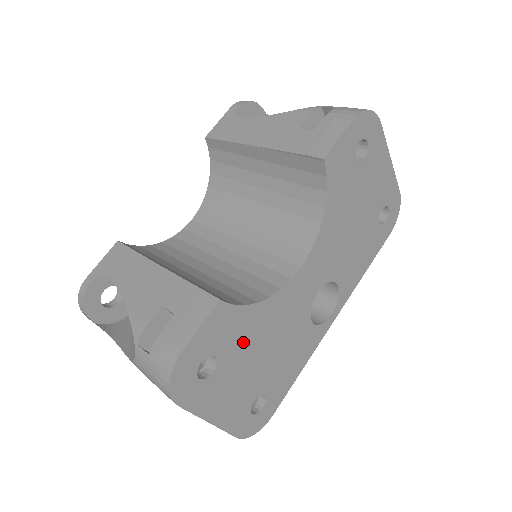
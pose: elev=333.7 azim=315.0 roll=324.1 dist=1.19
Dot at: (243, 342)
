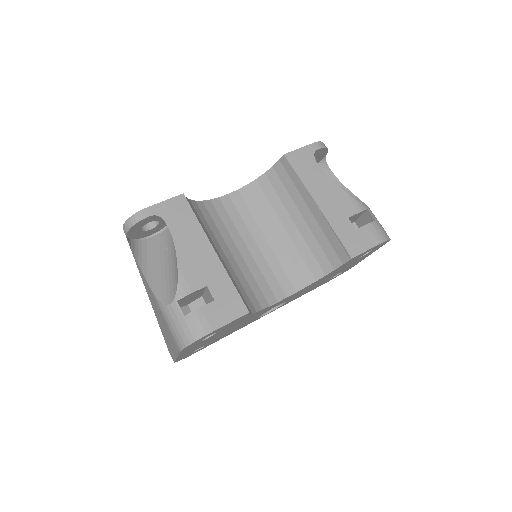
Dot at: occluded
